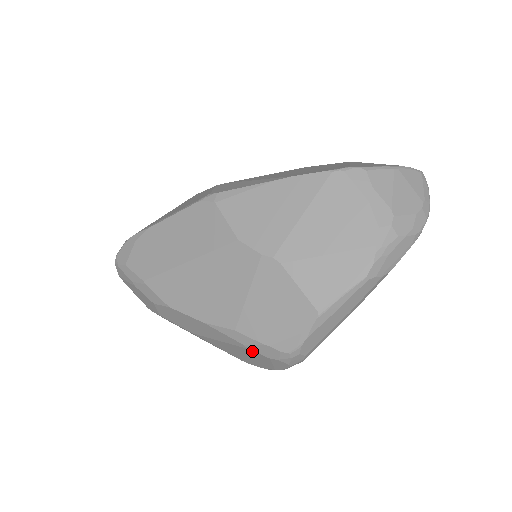
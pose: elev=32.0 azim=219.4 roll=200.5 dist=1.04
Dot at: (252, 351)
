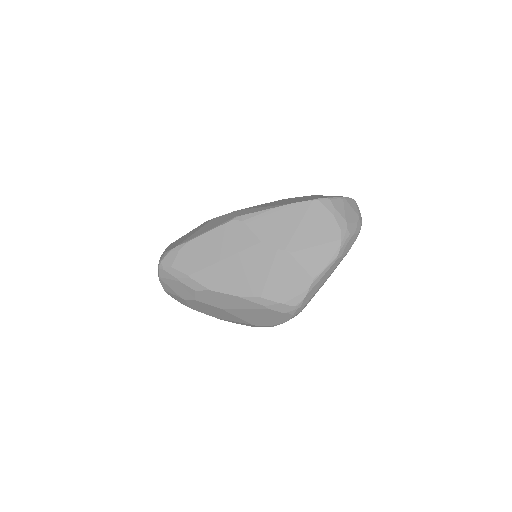
Dot at: (270, 310)
